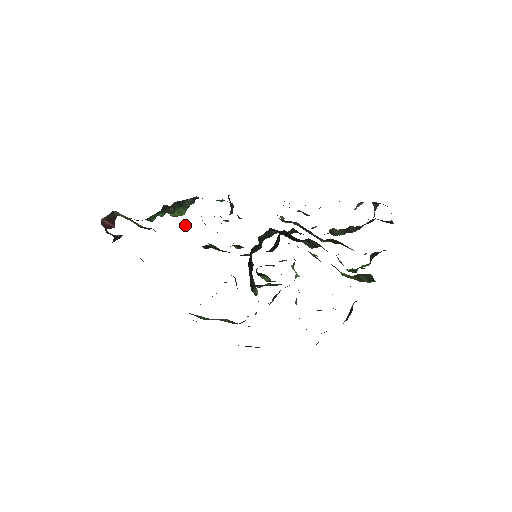
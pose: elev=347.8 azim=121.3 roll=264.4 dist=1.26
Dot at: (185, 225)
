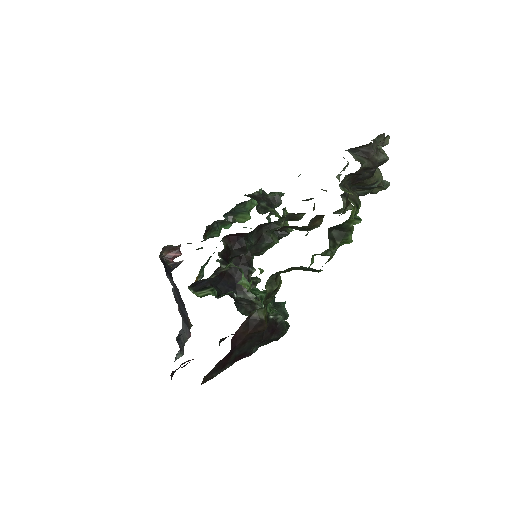
Dot at: occluded
